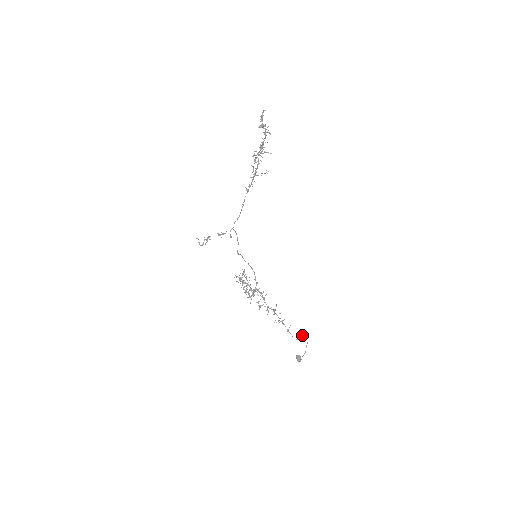
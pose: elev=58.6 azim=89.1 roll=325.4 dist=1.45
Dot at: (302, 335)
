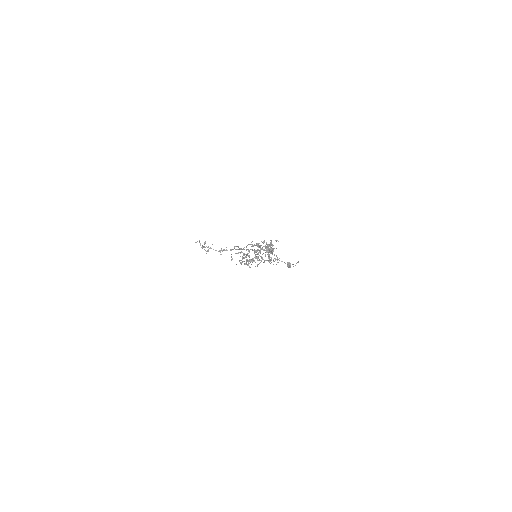
Dot at: occluded
